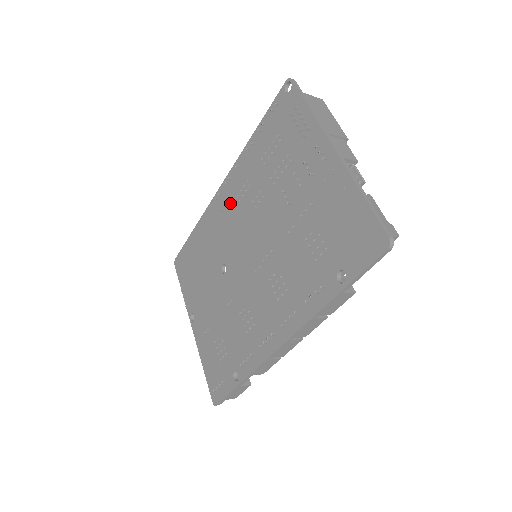
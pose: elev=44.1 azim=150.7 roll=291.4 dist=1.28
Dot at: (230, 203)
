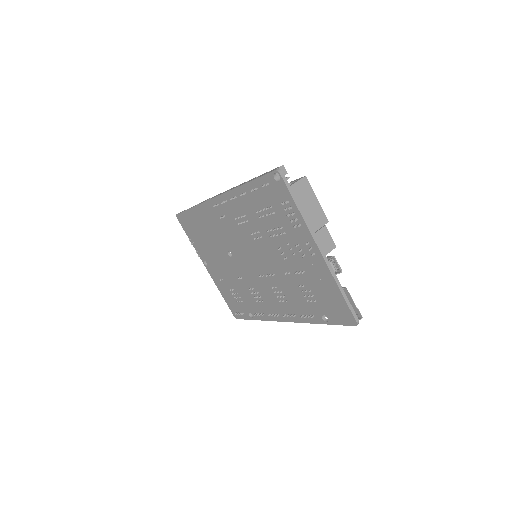
Dot at: (228, 217)
